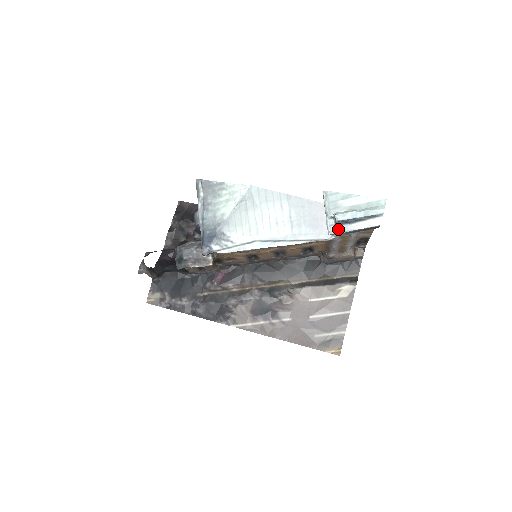
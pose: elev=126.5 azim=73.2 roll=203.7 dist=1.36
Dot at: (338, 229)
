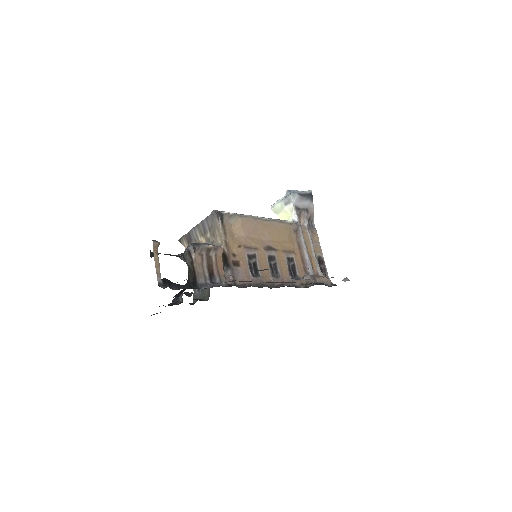
Dot at: (293, 194)
